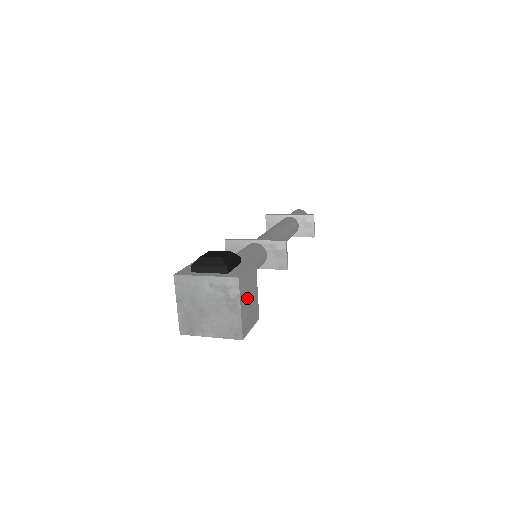
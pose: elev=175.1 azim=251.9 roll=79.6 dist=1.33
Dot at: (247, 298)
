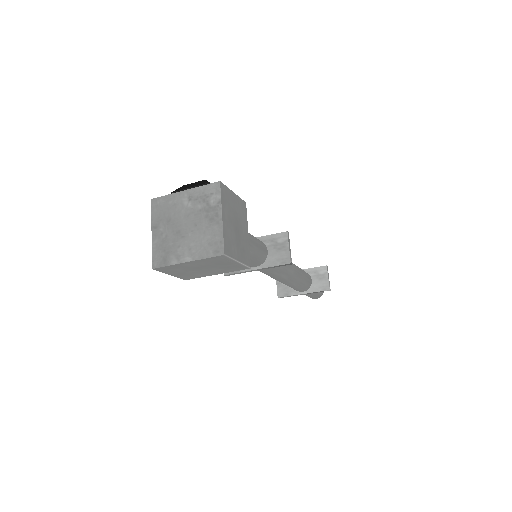
Dot at: (232, 220)
